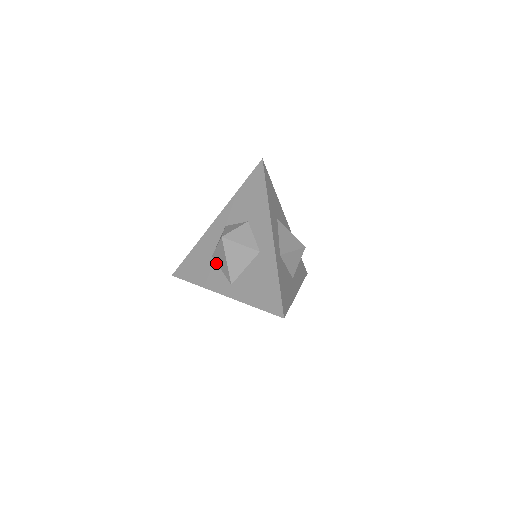
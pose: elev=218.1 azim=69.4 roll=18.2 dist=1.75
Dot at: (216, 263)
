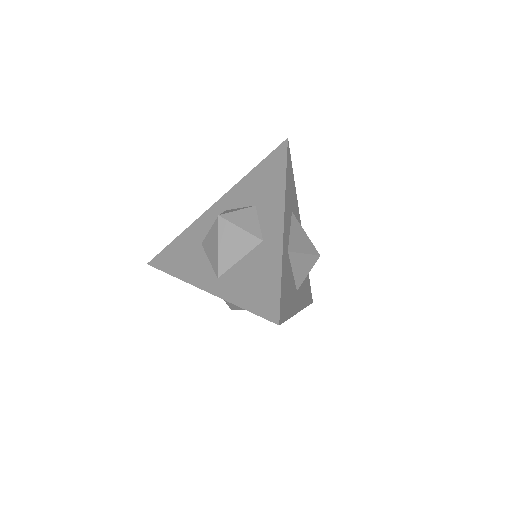
Dot at: (204, 252)
